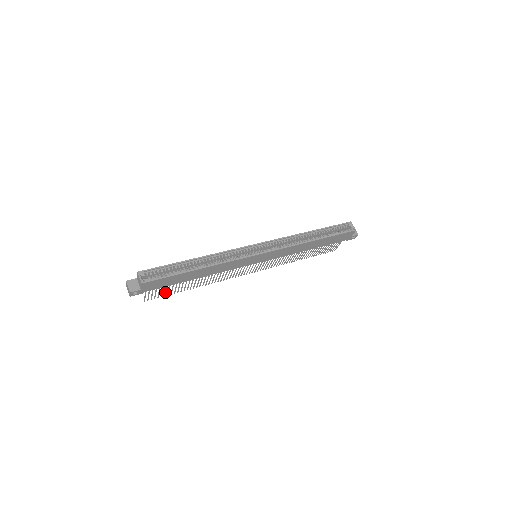
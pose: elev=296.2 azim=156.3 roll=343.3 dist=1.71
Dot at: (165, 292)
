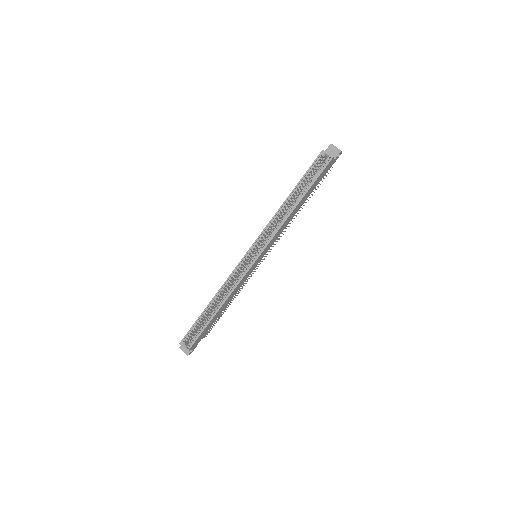
Dot at: (213, 324)
